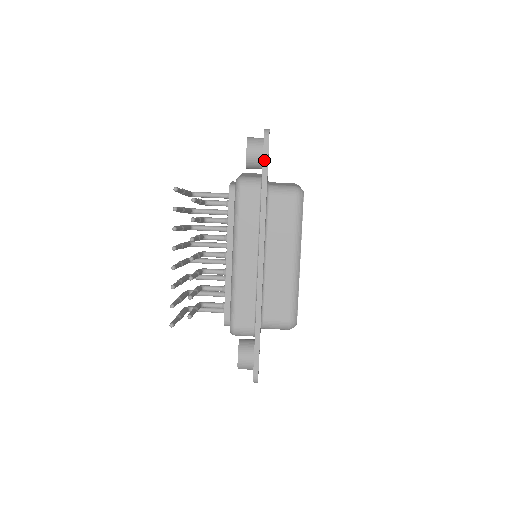
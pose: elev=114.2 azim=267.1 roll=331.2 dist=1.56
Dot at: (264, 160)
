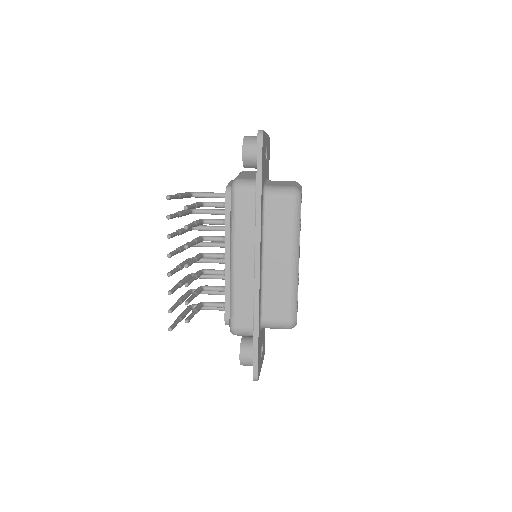
Dot at: (258, 163)
